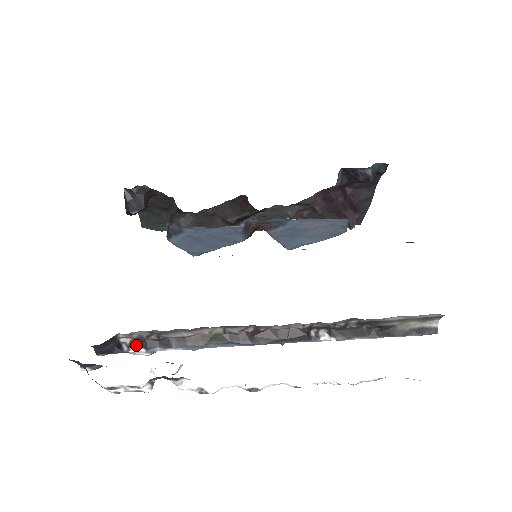
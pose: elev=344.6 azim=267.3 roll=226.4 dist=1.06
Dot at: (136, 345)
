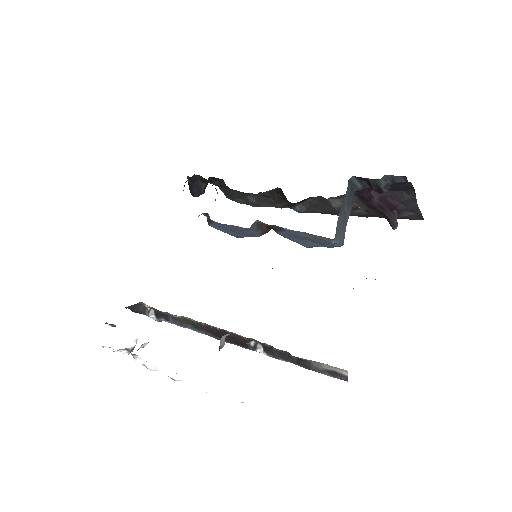
Dot at: (153, 312)
